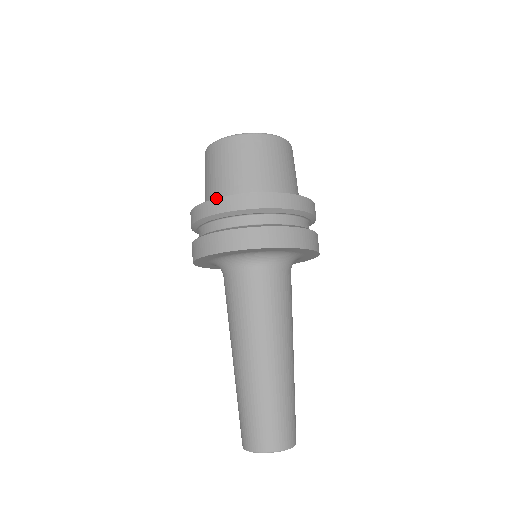
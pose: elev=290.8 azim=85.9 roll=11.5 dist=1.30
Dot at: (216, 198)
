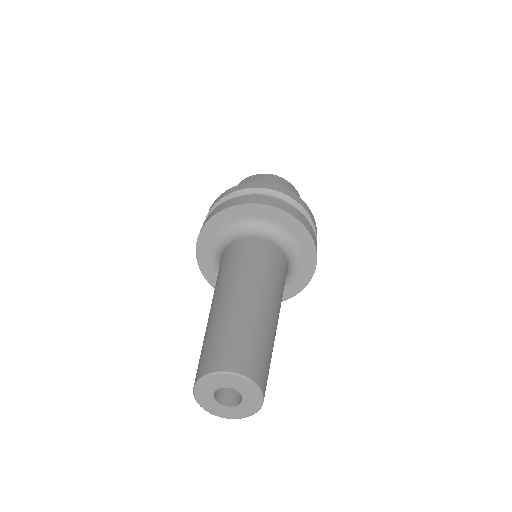
Dot at: (234, 186)
